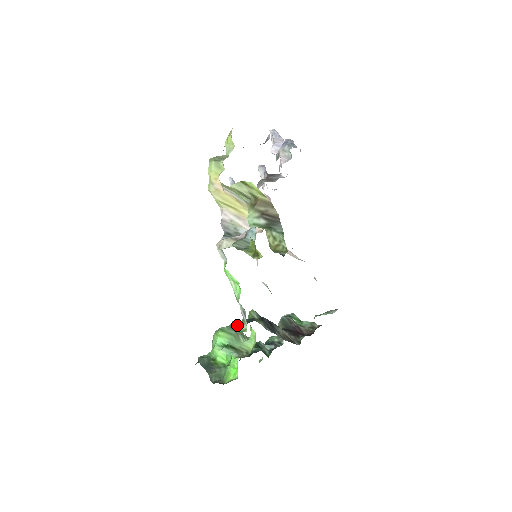
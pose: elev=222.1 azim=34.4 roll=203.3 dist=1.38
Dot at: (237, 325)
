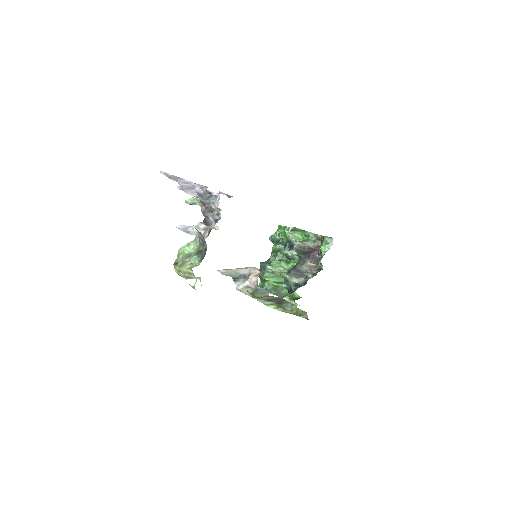
Dot at: occluded
